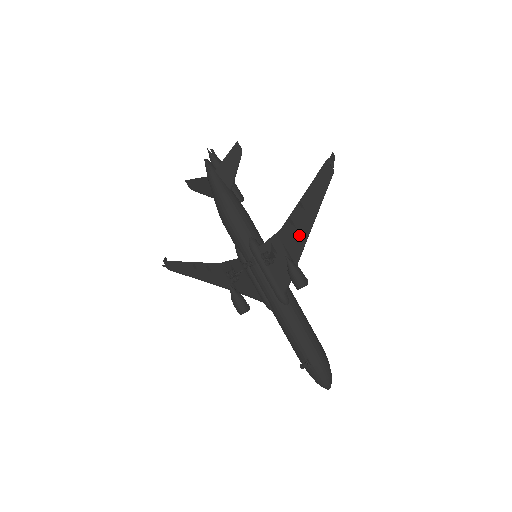
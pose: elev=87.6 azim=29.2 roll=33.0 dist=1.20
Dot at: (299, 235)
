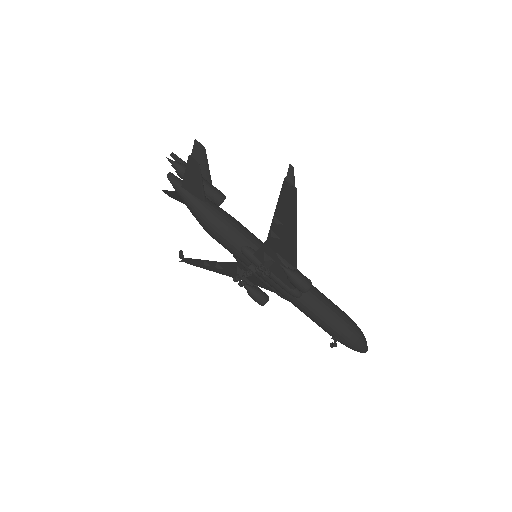
Dot at: (287, 245)
